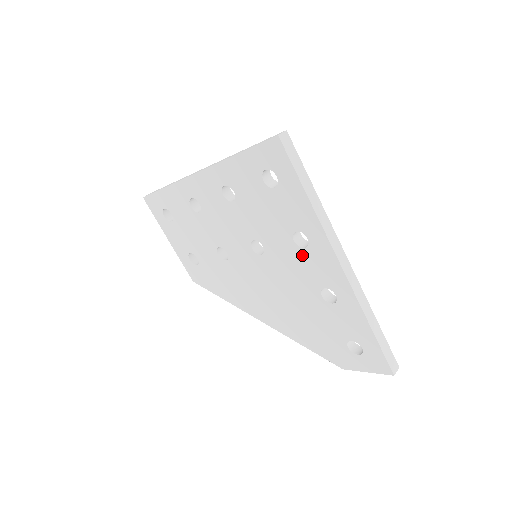
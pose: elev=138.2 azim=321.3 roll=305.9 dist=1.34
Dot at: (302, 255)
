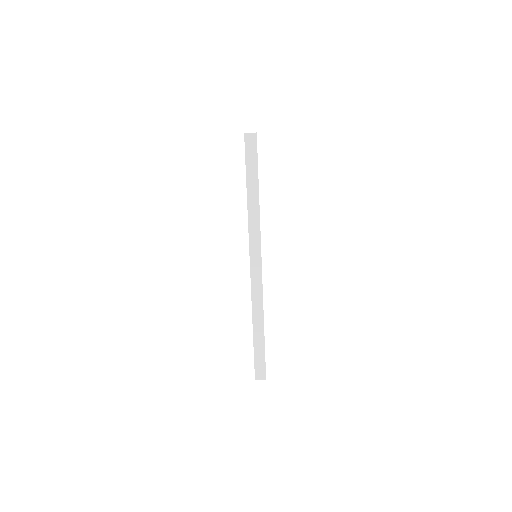
Dot at: occluded
